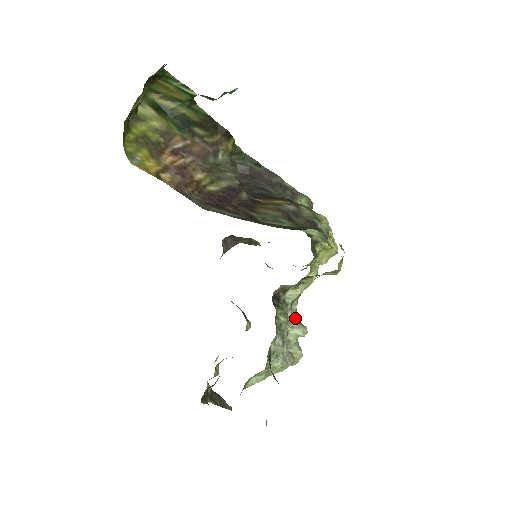
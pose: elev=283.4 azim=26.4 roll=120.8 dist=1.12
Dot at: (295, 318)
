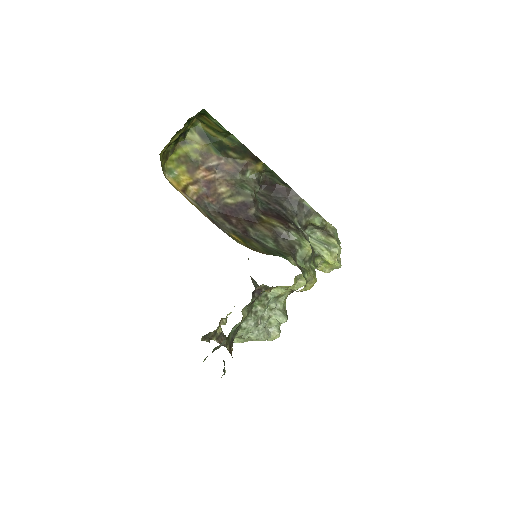
Dot at: (281, 308)
